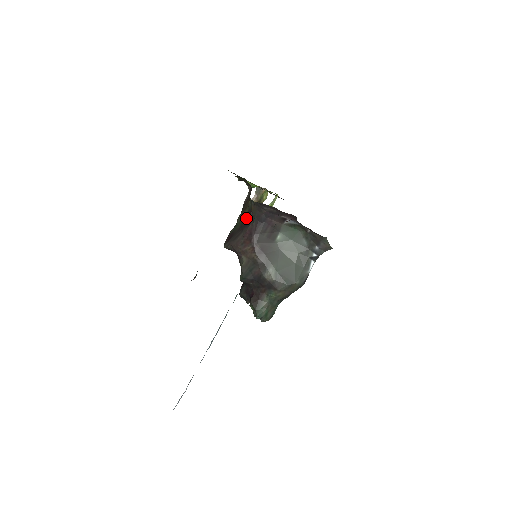
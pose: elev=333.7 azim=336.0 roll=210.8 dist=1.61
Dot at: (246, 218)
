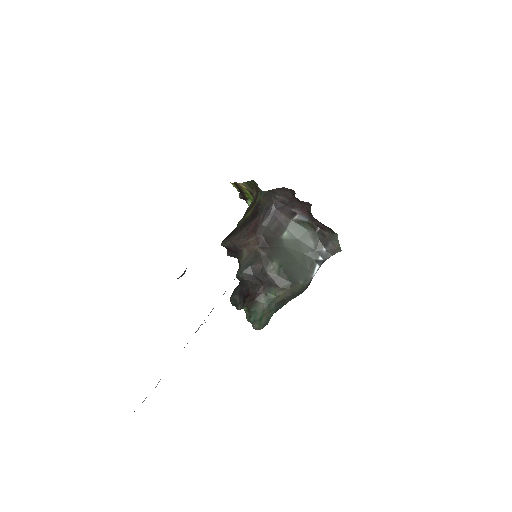
Dot at: (251, 214)
